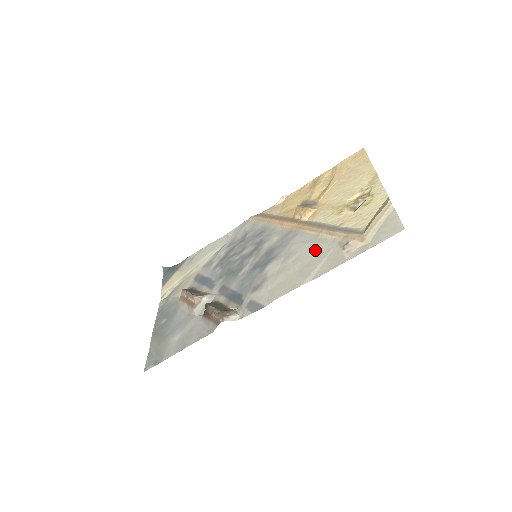
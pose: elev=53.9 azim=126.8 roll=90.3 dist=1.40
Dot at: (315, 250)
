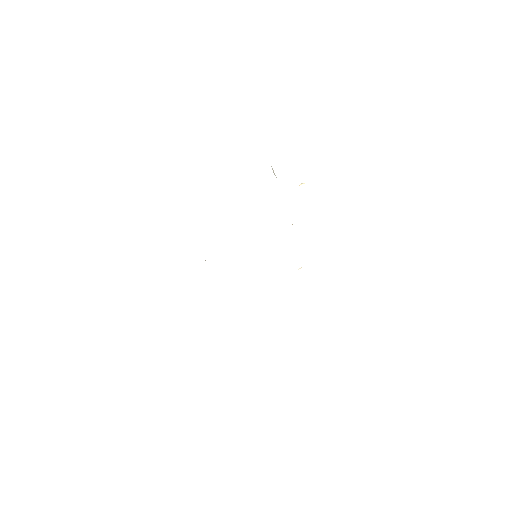
Dot at: occluded
